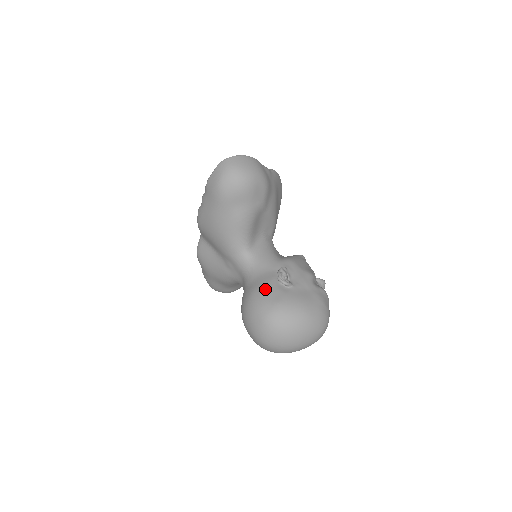
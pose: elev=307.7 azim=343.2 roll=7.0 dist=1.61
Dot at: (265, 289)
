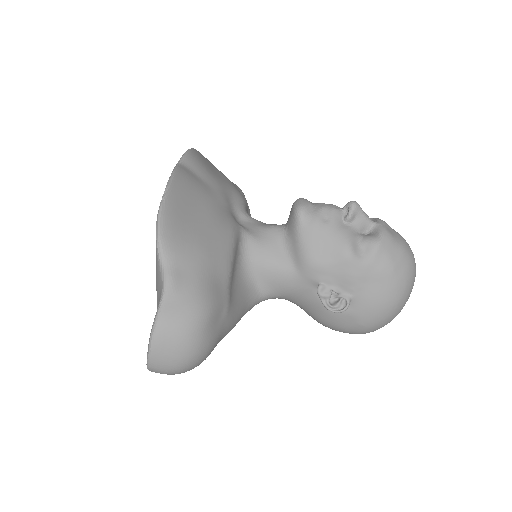
Dot at: (330, 320)
